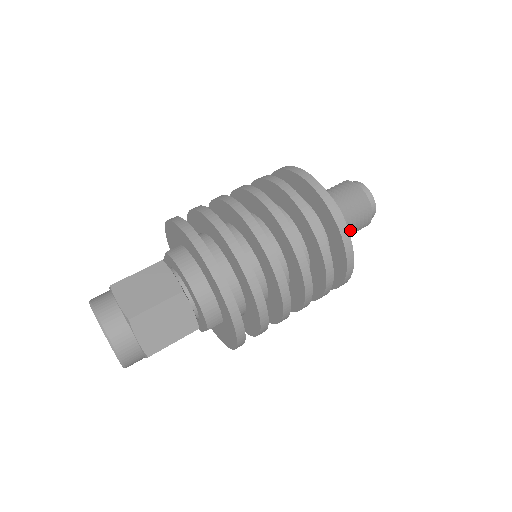
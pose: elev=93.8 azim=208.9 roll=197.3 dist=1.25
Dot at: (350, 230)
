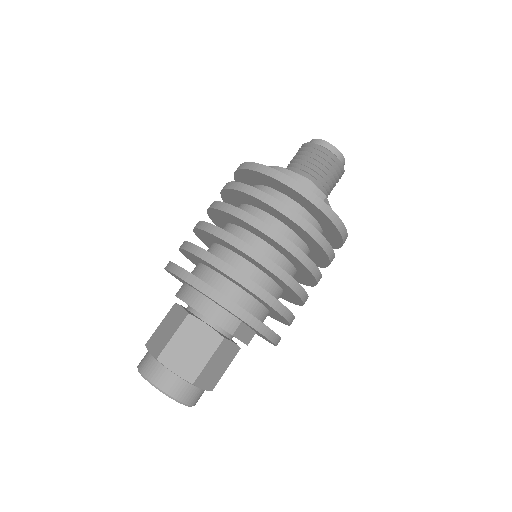
Dot at: (323, 181)
